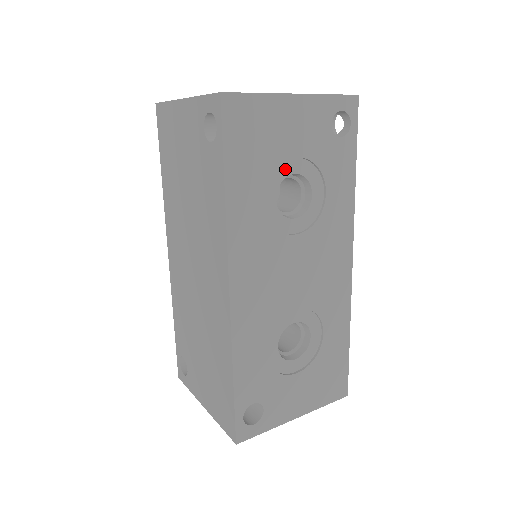
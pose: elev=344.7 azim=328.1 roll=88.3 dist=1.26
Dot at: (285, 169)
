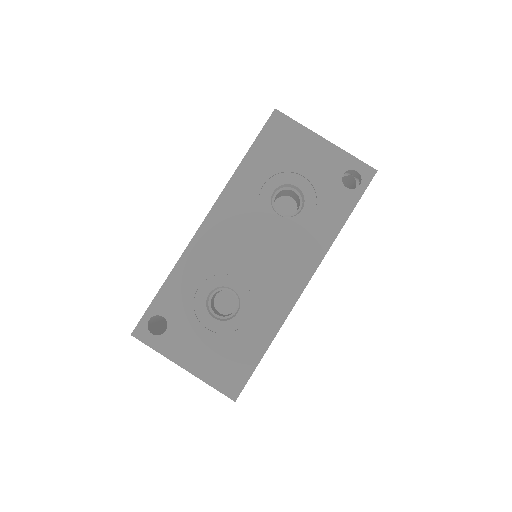
Dot at: (292, 179)
